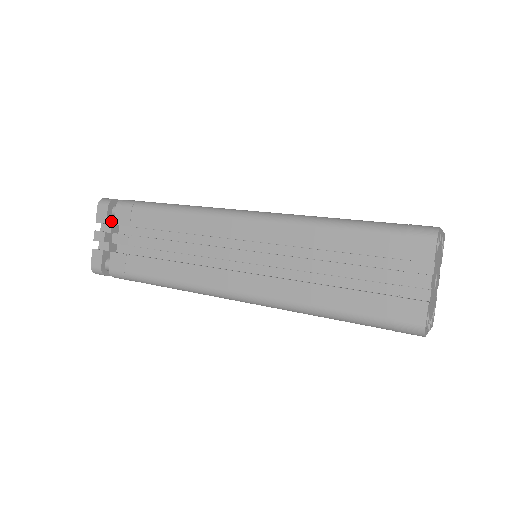
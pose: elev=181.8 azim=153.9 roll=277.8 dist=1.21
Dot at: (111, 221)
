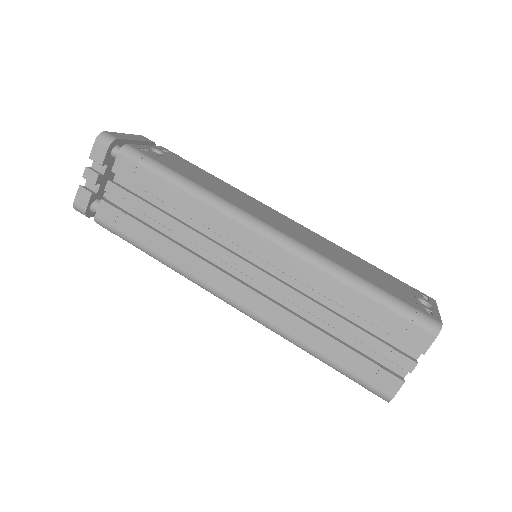
Dot at: (107, 162)
